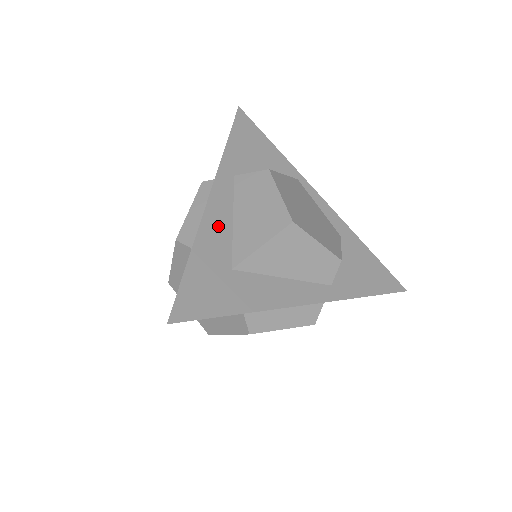
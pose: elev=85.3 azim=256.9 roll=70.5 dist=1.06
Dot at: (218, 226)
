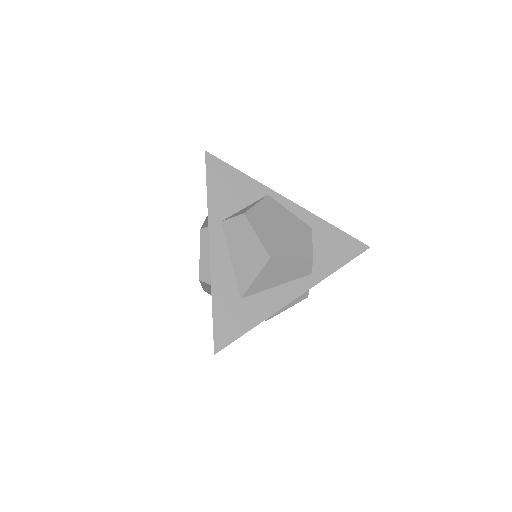
Dot at: (223, 271)
